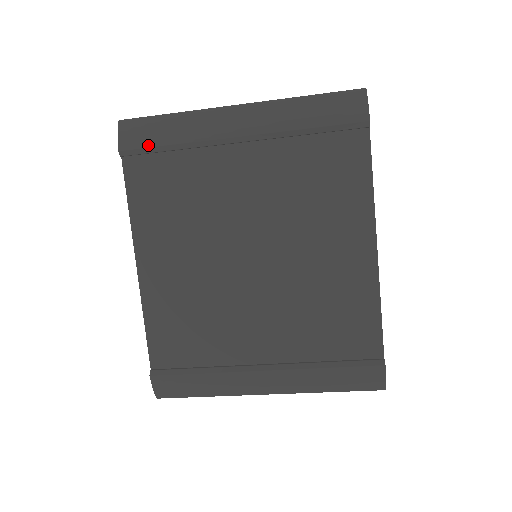
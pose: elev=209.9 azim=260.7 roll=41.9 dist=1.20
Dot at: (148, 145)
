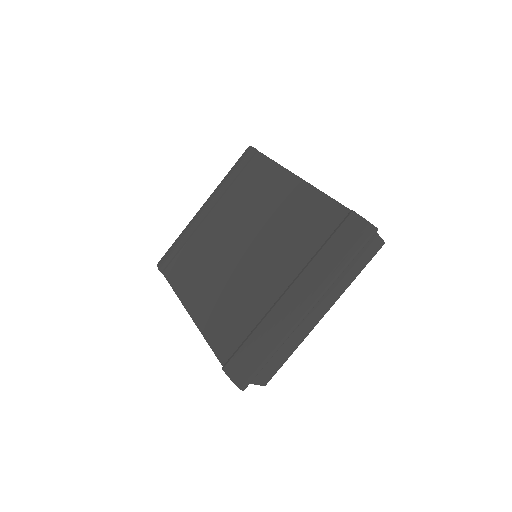
Dot at: (170, 254)
